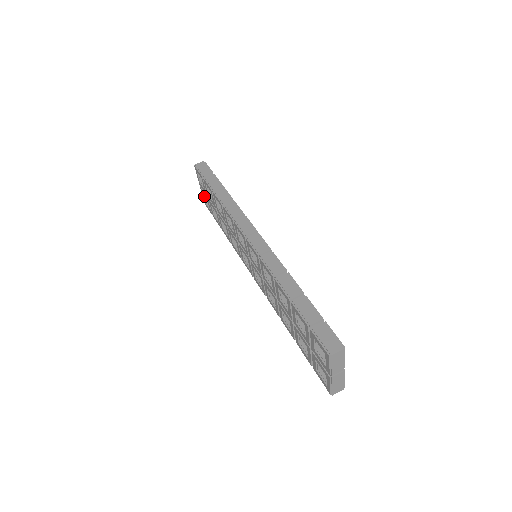
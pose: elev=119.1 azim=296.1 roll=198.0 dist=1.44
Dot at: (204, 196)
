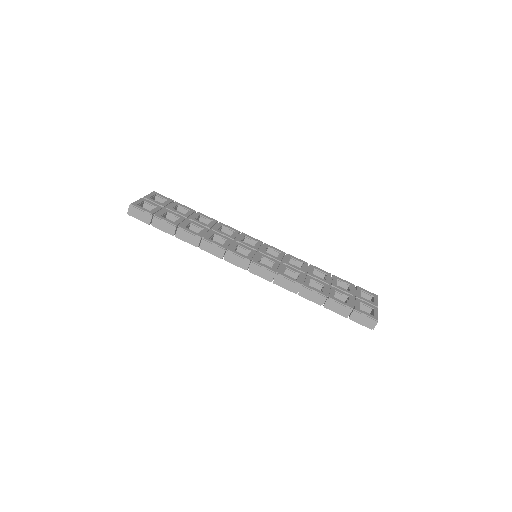
Dot at: occluded
